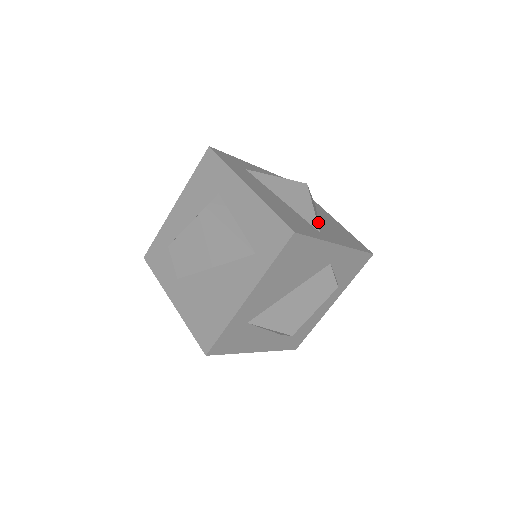
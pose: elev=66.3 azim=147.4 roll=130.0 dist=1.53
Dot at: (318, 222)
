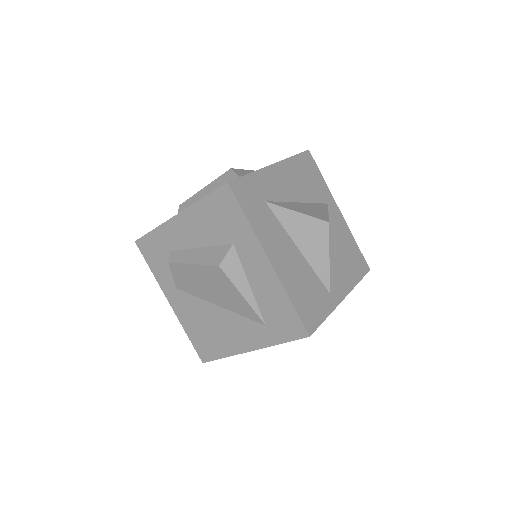
Dot at: occluded
